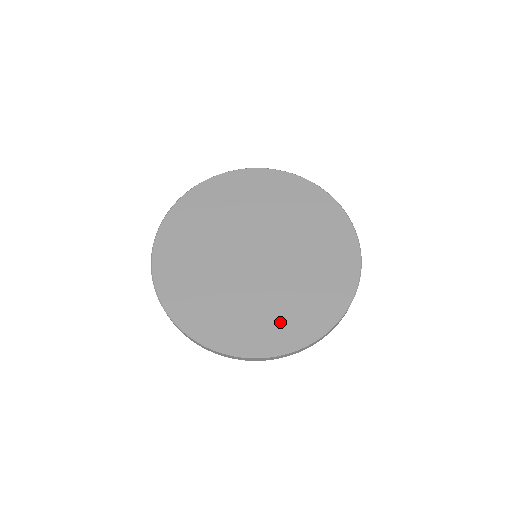
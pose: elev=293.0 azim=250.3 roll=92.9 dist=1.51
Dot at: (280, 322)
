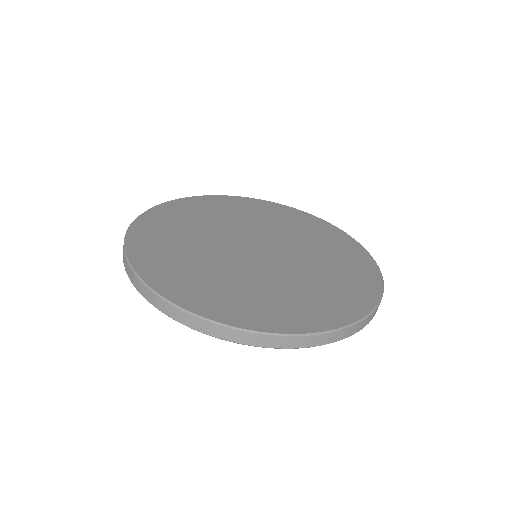
Dot at: (343, 285)
